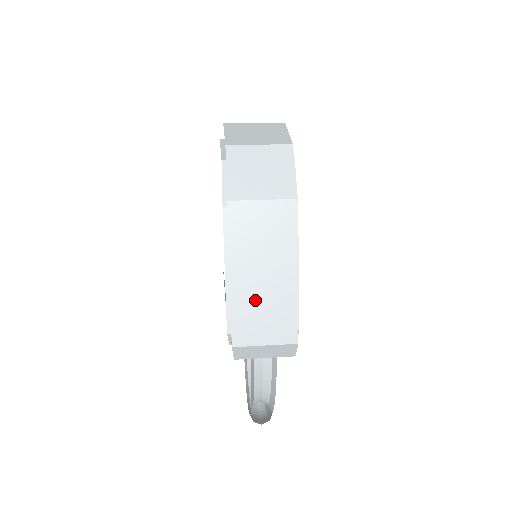
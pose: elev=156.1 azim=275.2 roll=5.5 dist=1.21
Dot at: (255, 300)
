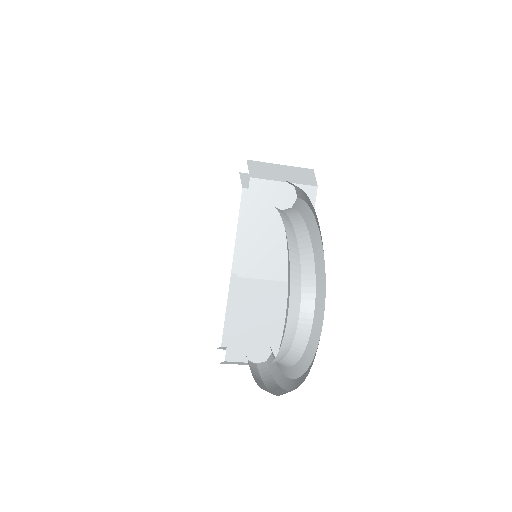
Dot at: occluded
